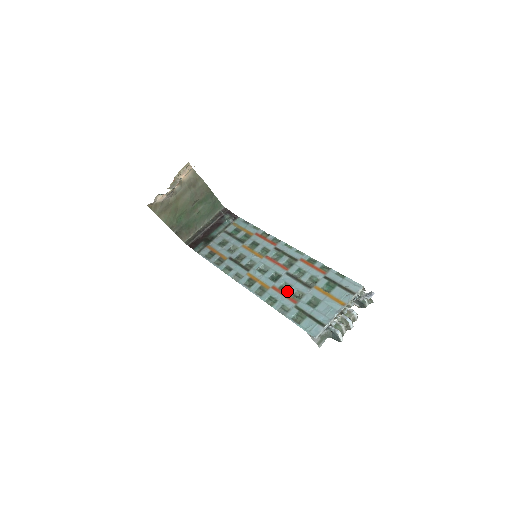
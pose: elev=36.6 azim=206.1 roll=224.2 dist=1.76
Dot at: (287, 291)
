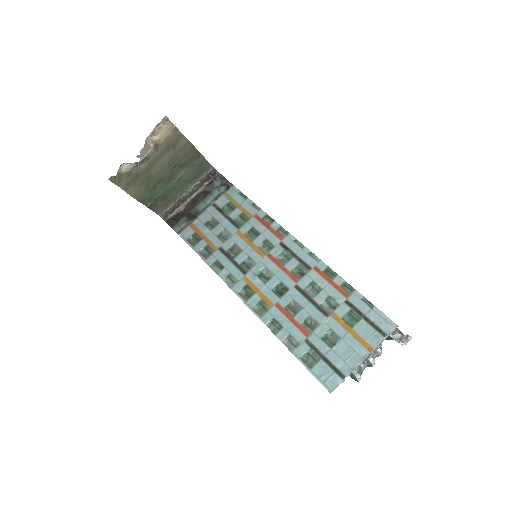
Dot at: (296, 315)
